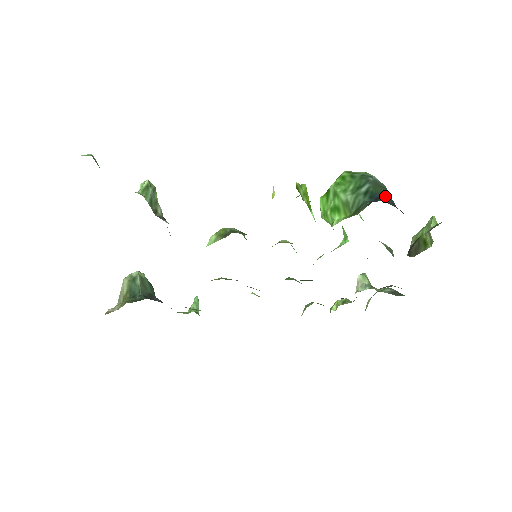
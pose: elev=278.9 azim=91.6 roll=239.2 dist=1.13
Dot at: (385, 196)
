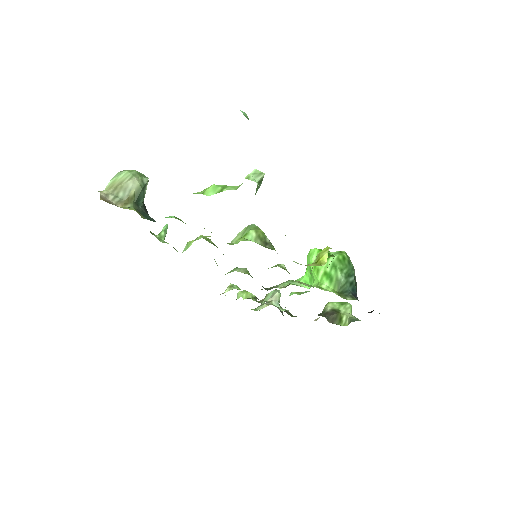
Dot at: occluded
